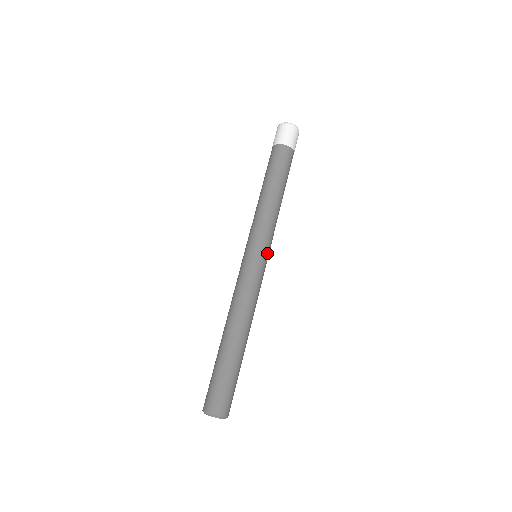
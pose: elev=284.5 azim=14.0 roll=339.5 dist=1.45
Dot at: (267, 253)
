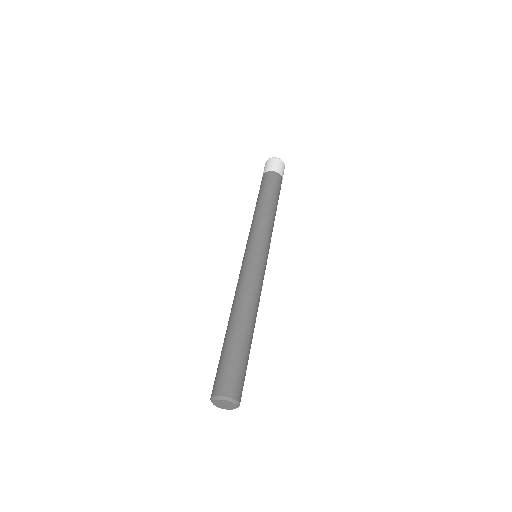
Dot at: (263, 247)
